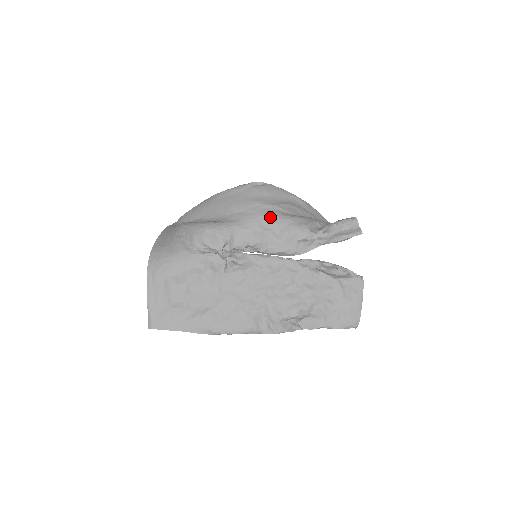
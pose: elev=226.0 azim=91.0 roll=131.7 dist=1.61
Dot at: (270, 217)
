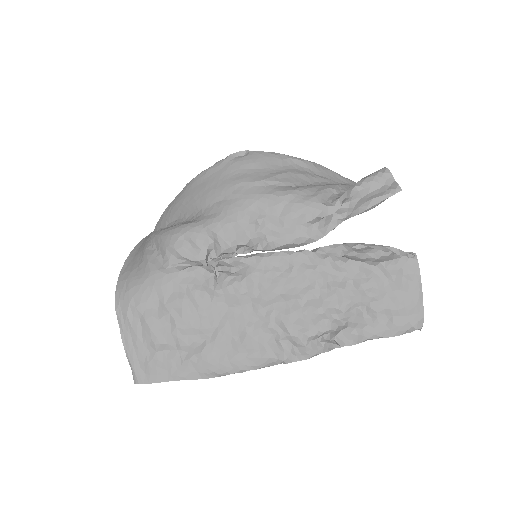
Dot at: (261, 198)
